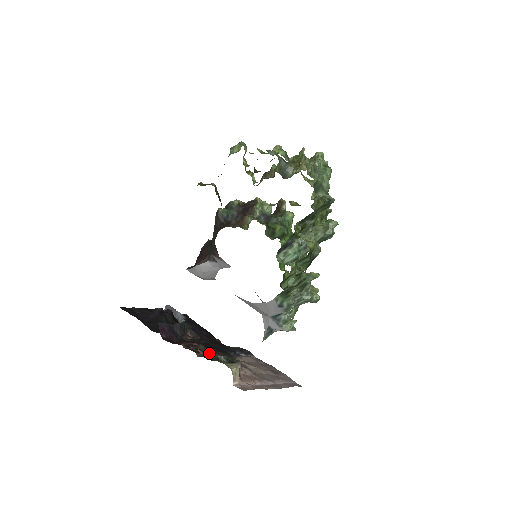
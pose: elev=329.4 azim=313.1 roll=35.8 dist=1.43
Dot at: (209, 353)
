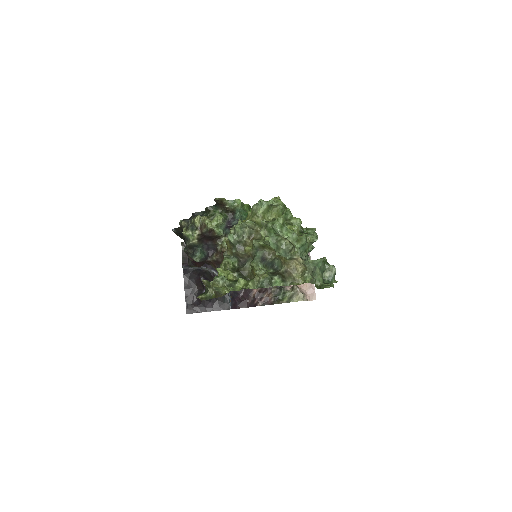
Dot at: occluded
